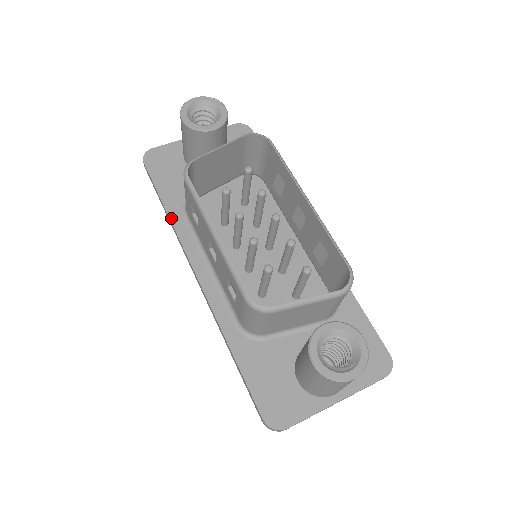
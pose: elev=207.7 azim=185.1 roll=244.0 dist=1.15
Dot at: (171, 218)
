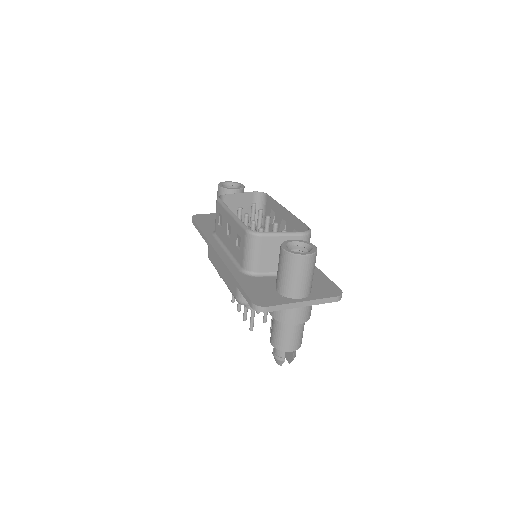
Dot at: (205, 235)
